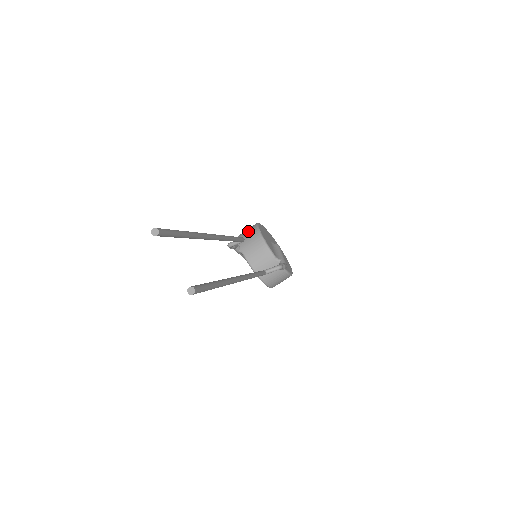
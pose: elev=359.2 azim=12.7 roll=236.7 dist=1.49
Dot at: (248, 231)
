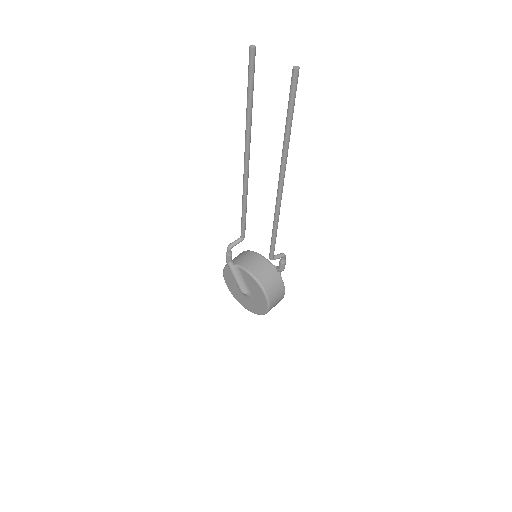
Dot at: (235, 257)
